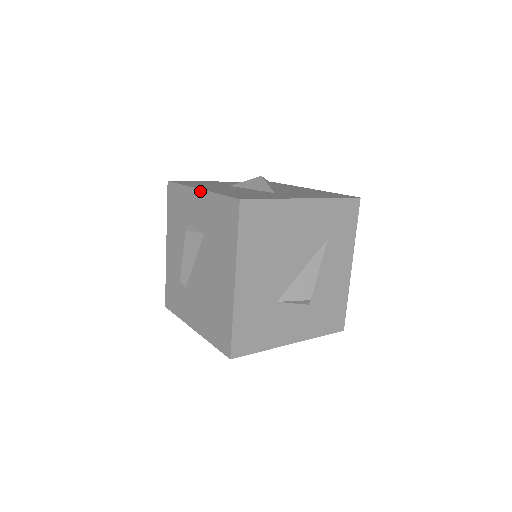
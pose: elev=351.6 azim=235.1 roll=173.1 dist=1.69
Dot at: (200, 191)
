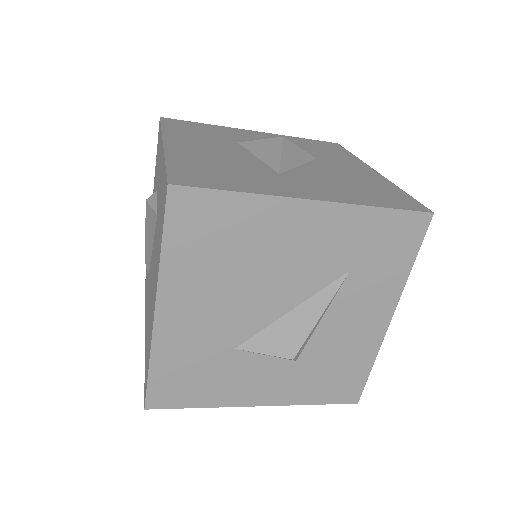
Dot at: (162, 147)
